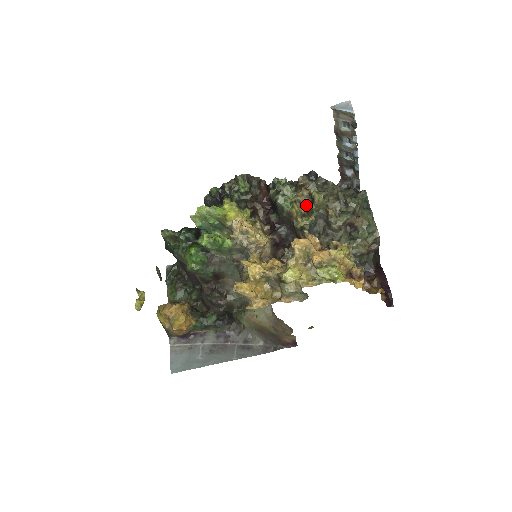
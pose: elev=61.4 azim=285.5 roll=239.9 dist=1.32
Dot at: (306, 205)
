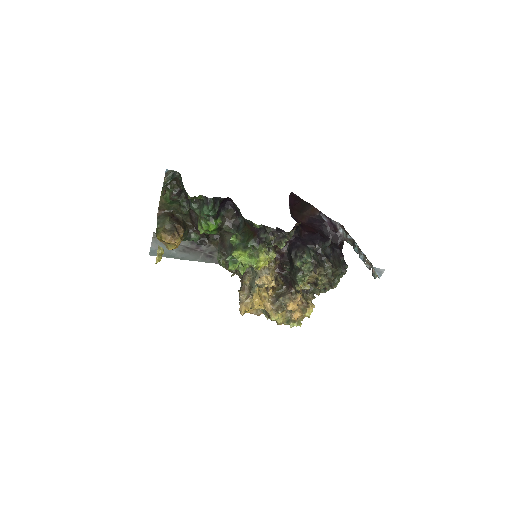
Dot at: occluded
